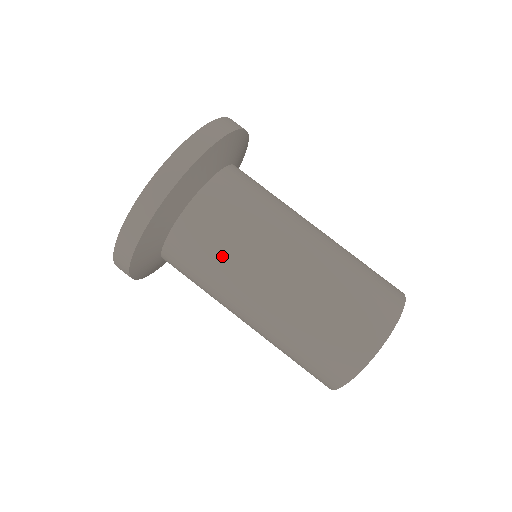
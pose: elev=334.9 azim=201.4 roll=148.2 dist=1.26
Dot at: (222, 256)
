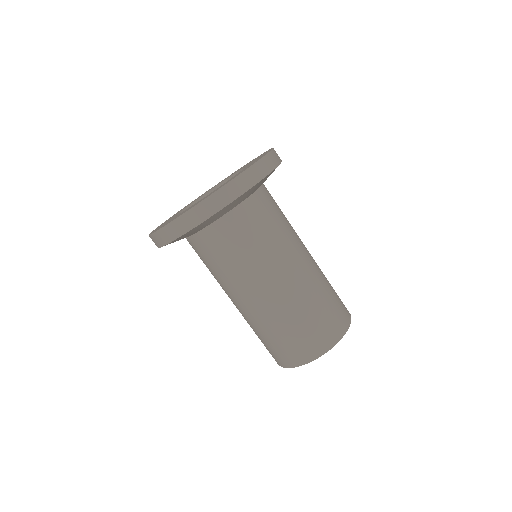
Dot at: (265, 240)
